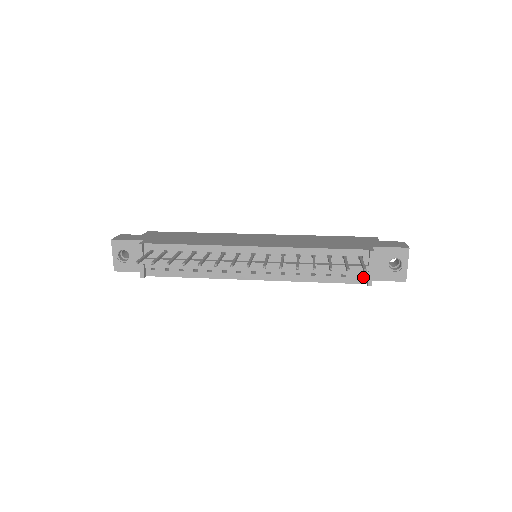
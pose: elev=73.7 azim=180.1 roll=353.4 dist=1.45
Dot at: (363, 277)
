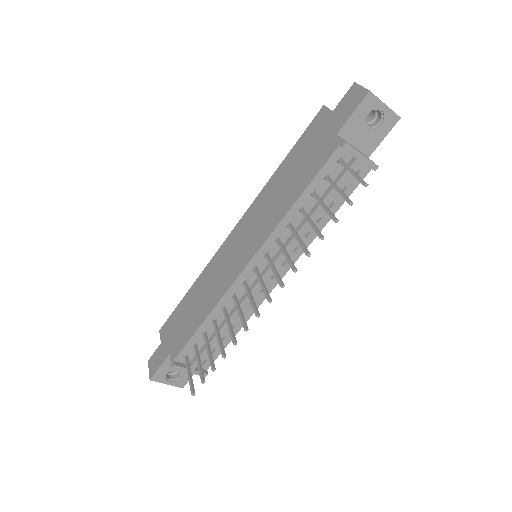
Dot at: (362, 169)
